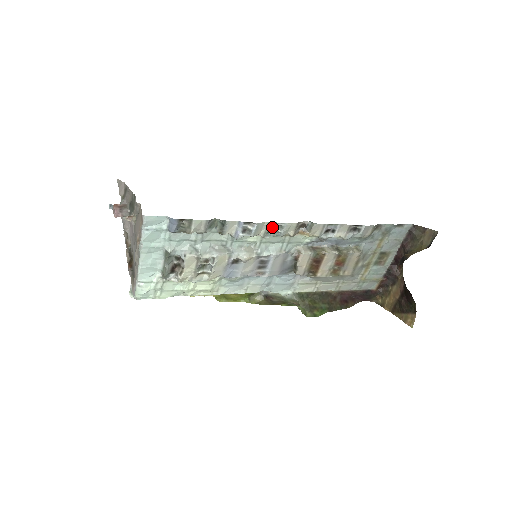
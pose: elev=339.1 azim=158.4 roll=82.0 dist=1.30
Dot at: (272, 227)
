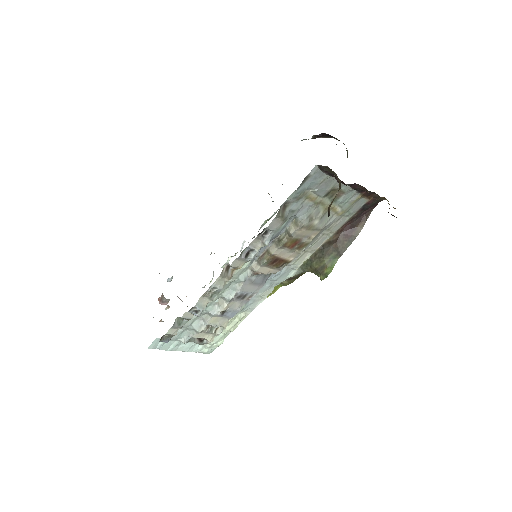
Dot at: (209, 292)
